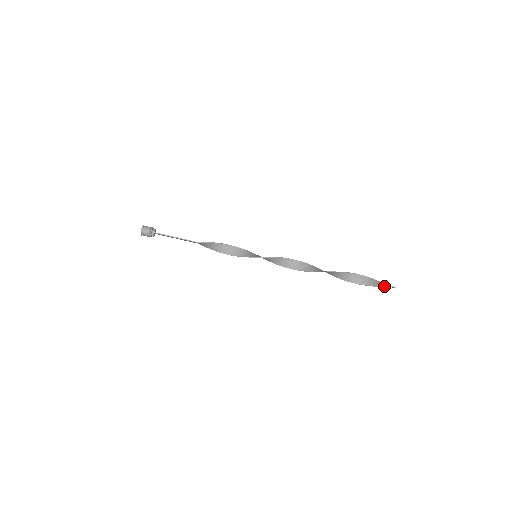
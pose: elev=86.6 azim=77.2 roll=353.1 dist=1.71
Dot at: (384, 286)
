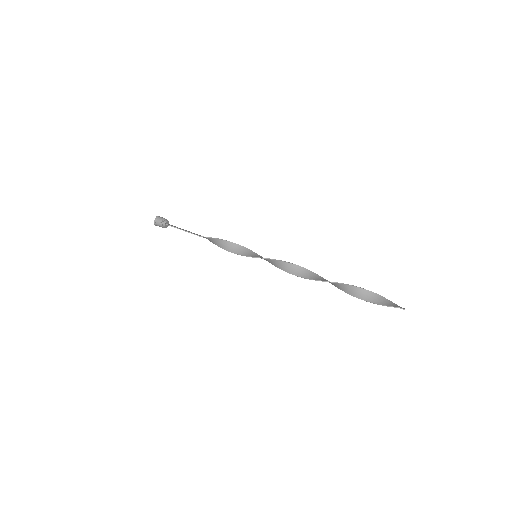
Dot at: (390, 306)
